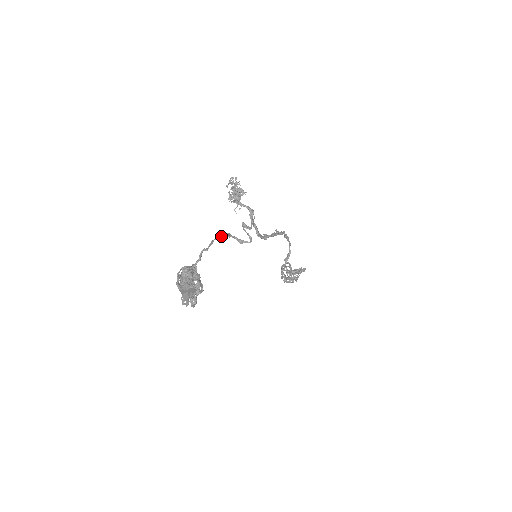
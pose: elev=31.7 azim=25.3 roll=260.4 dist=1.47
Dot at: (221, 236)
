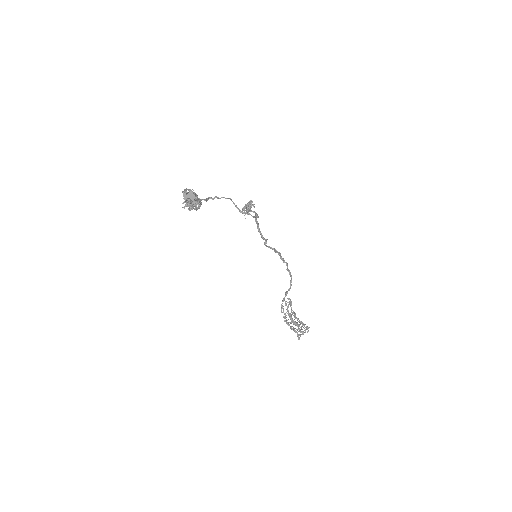
Dot at: occluded
